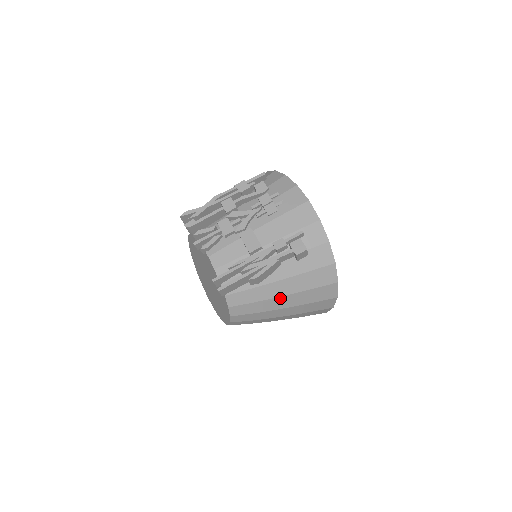
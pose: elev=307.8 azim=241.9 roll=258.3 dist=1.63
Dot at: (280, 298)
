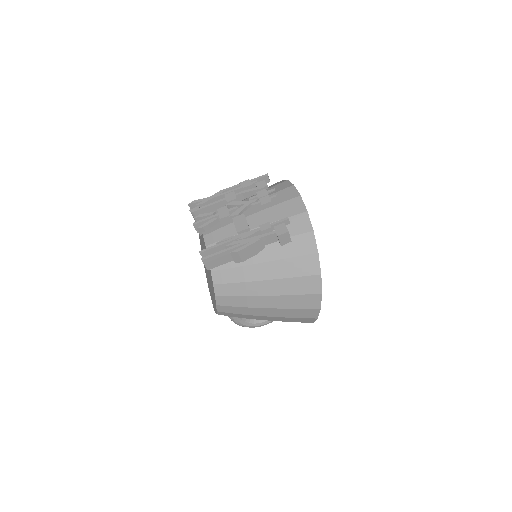
Dot at: (263, 282)
